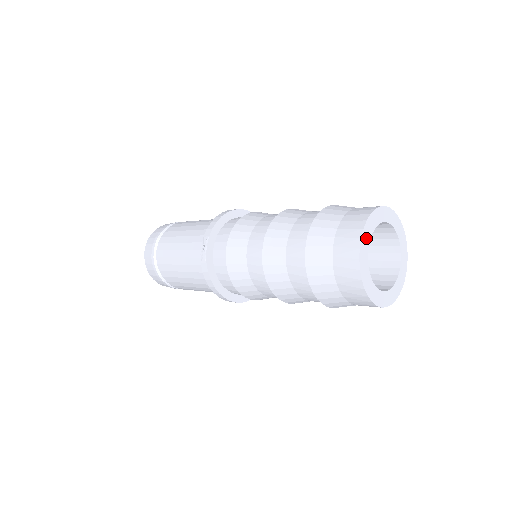
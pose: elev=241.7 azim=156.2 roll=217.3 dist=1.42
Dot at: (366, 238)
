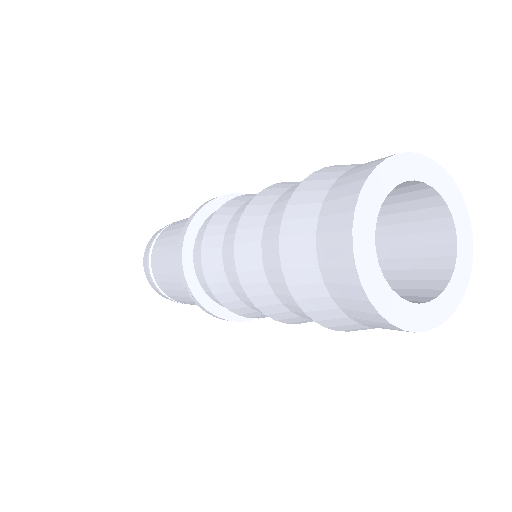
Dot at: (370, 271)
